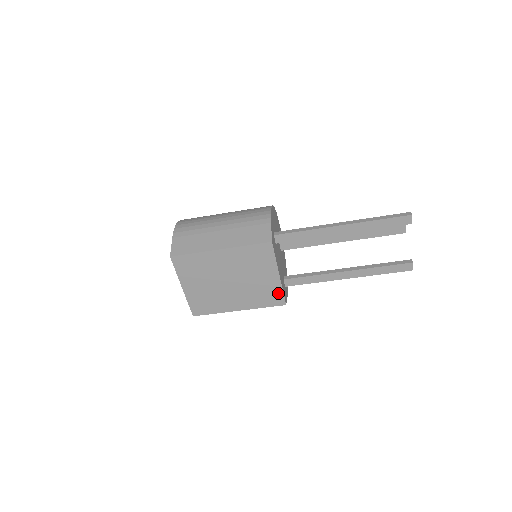
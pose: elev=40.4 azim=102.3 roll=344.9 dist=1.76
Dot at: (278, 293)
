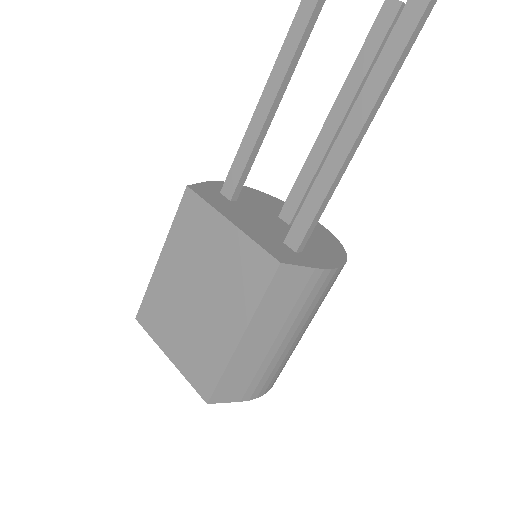
Dot at: (254, 253)
